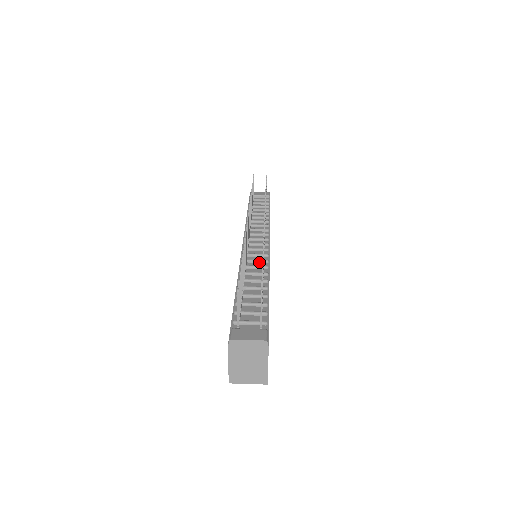
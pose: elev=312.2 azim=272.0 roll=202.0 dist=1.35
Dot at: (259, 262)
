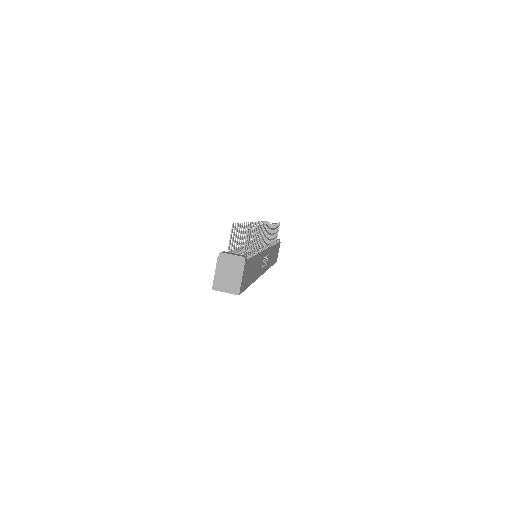
Dot at: occluded
